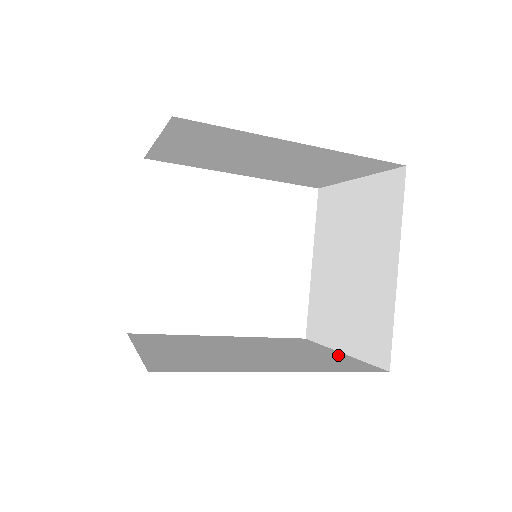
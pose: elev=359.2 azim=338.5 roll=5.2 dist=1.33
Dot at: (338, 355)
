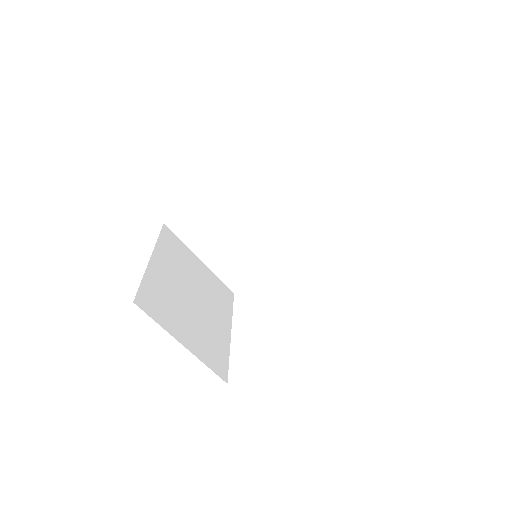
Dot at: occluded
